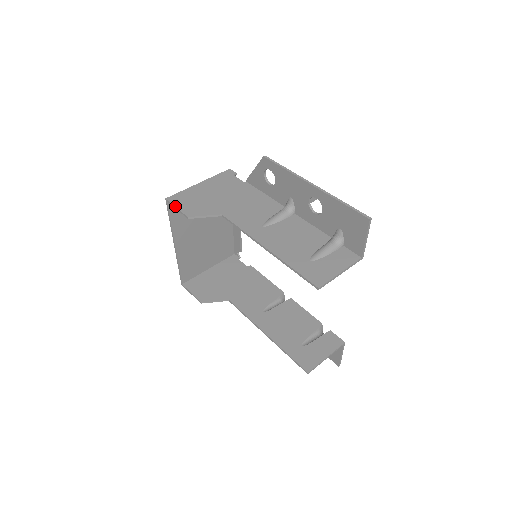
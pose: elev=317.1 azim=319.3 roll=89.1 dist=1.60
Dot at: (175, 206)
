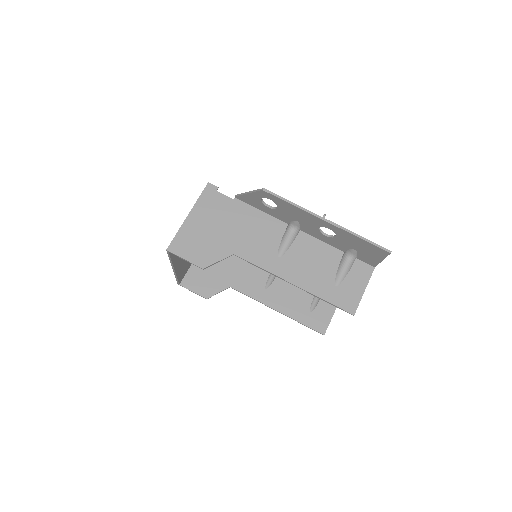
Dot at: (182, 258)
